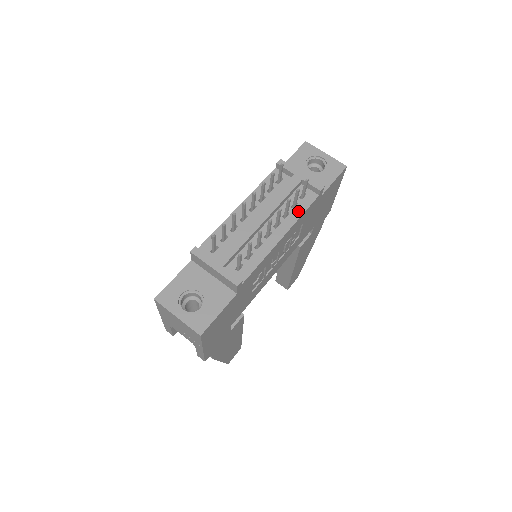
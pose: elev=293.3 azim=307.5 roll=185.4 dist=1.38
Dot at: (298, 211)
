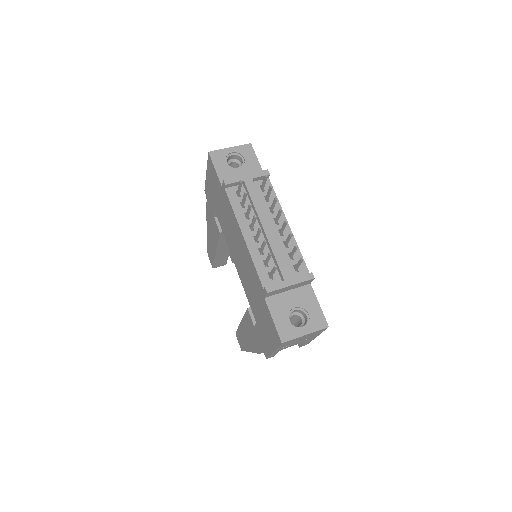
Dot at: occluded
